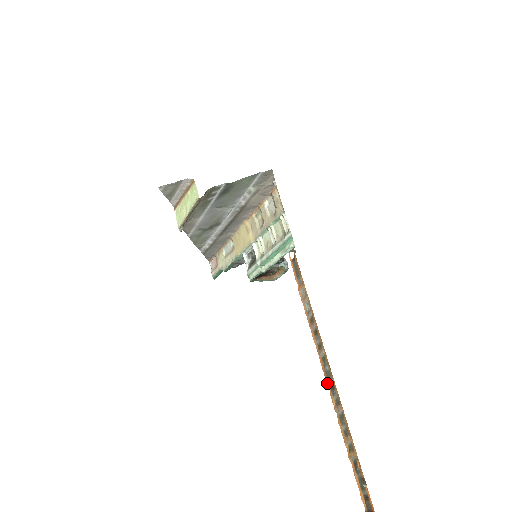
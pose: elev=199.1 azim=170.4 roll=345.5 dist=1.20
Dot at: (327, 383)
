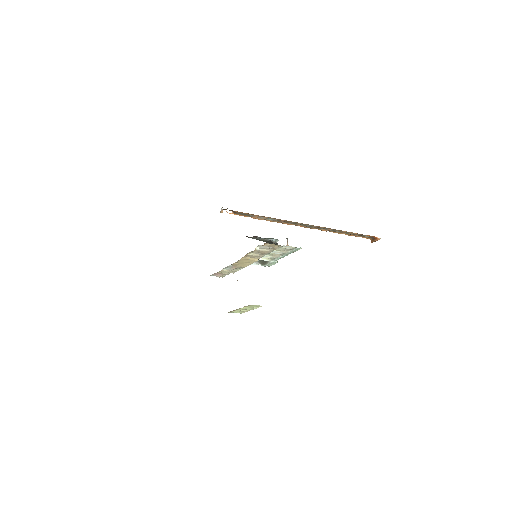
Dot at: occluded
